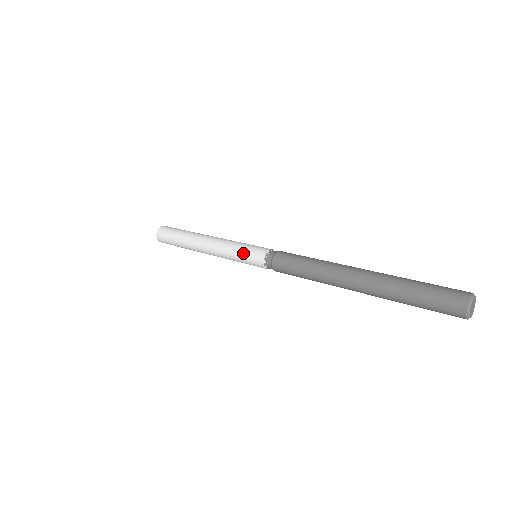
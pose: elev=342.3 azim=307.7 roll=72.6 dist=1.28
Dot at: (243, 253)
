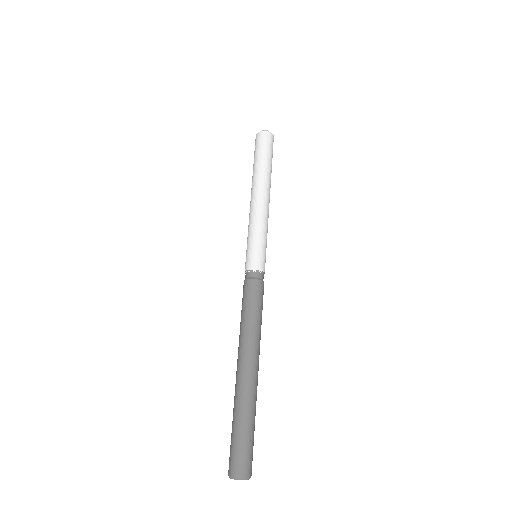
Dot at: occluded
